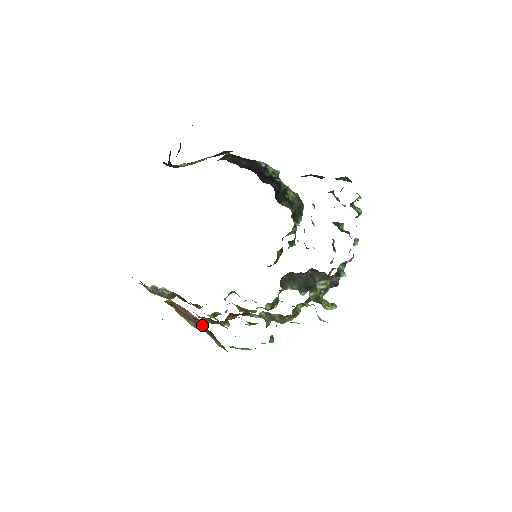
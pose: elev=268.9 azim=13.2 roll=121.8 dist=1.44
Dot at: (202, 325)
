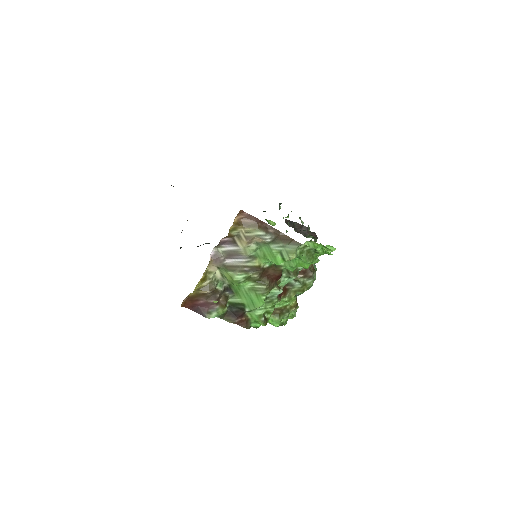
Dot at: (269, 228)
